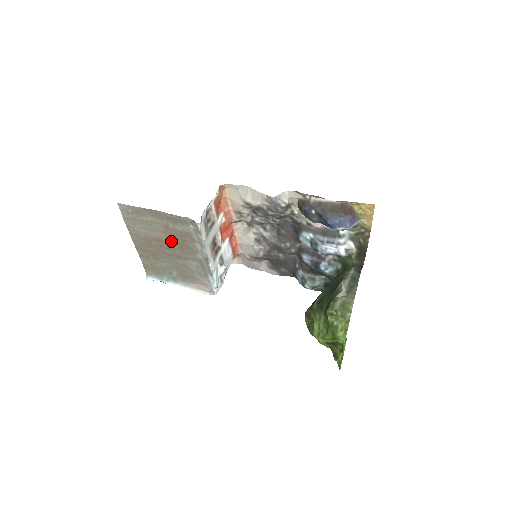
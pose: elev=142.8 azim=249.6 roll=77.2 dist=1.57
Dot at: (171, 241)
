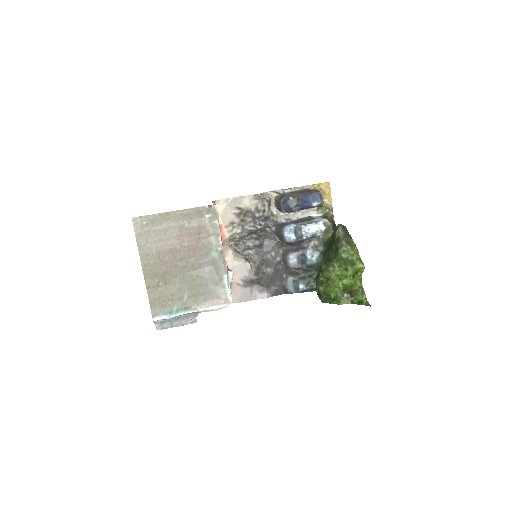
Dot at: (185, 246)
